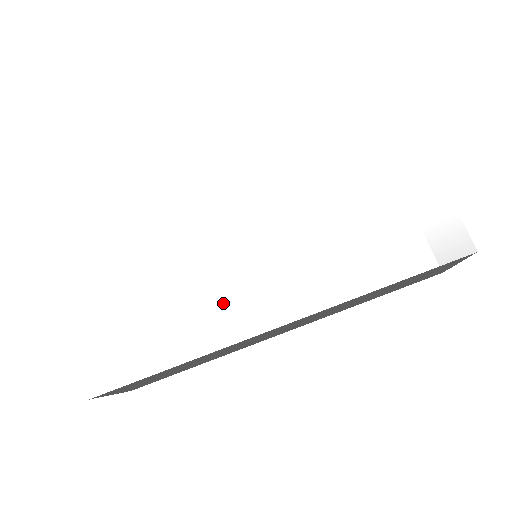
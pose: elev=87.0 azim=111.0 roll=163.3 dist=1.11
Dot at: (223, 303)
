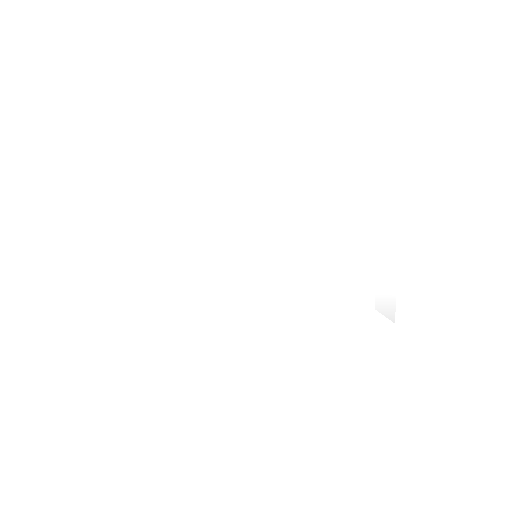
Dot at: (223, 290)
